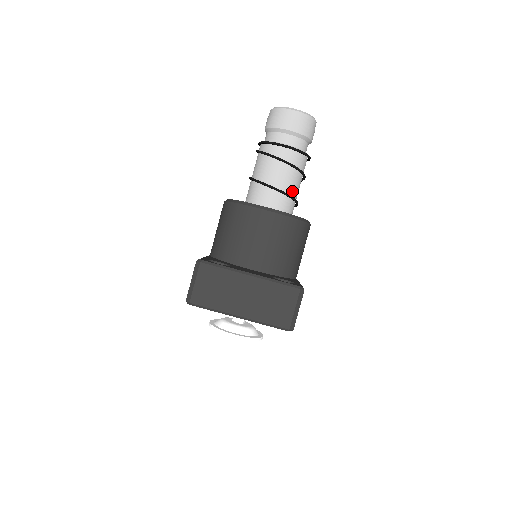
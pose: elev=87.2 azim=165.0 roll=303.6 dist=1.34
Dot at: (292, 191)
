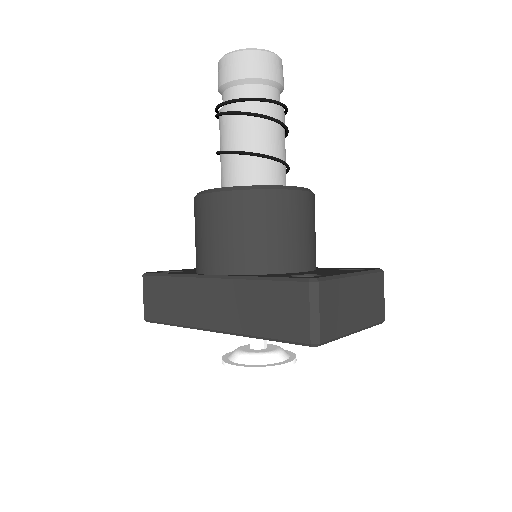
Dot at: occluded
